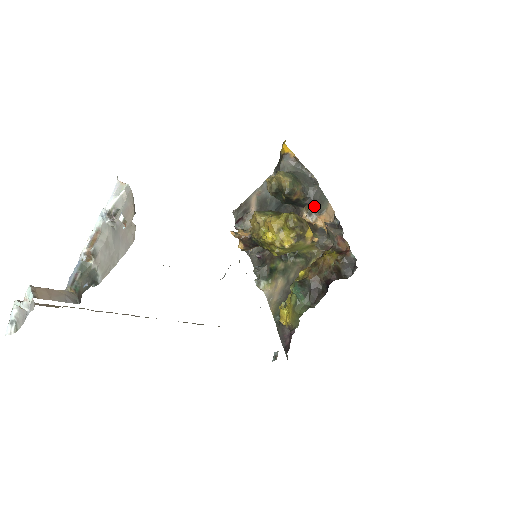
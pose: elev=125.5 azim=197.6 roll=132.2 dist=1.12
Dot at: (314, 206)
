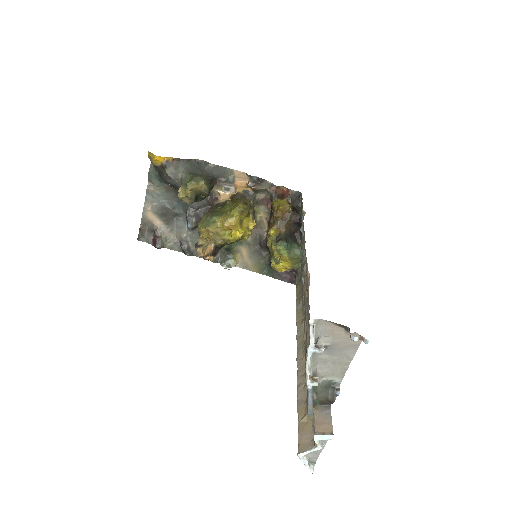
Dot at: (221, 181)
